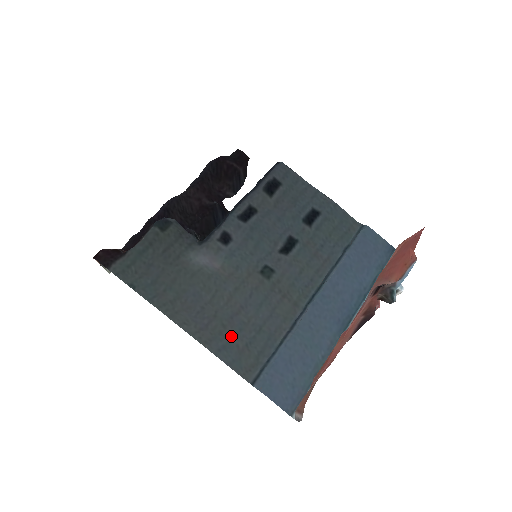
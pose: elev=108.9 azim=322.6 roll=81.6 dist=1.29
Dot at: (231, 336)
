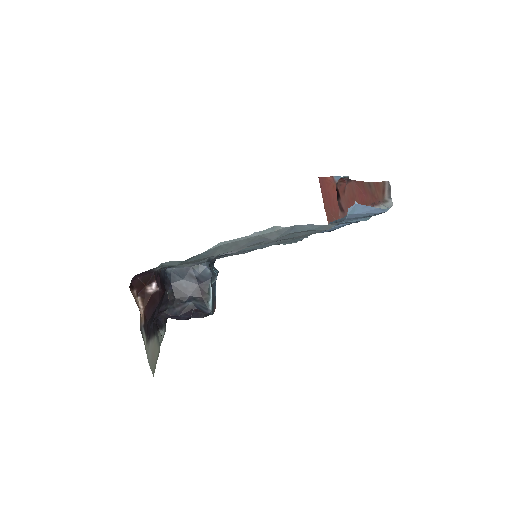
Dot at: (292, 234)
